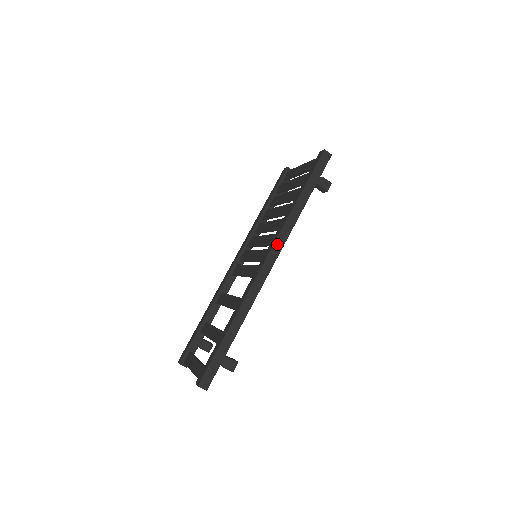
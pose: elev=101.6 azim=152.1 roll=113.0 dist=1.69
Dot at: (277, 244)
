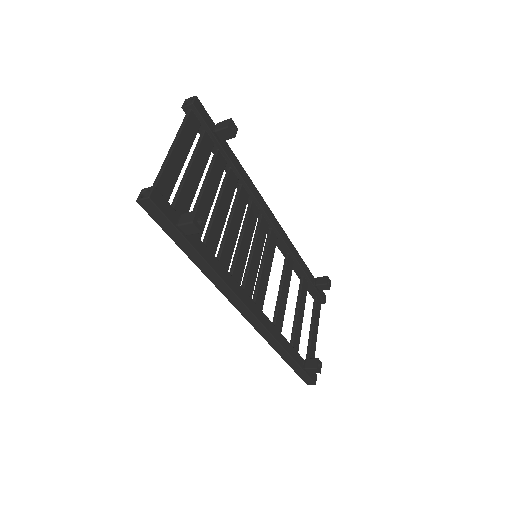
Dot at: (233, 301)
